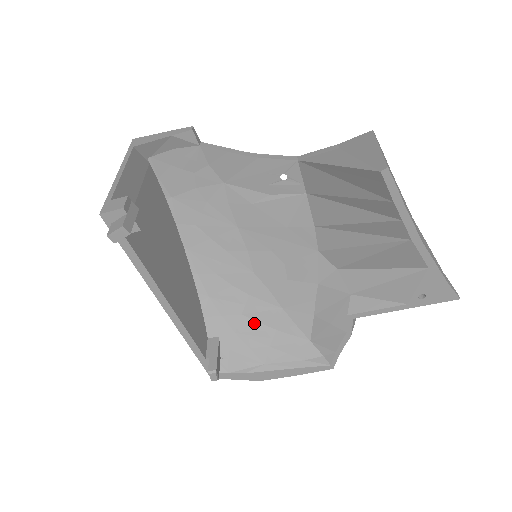
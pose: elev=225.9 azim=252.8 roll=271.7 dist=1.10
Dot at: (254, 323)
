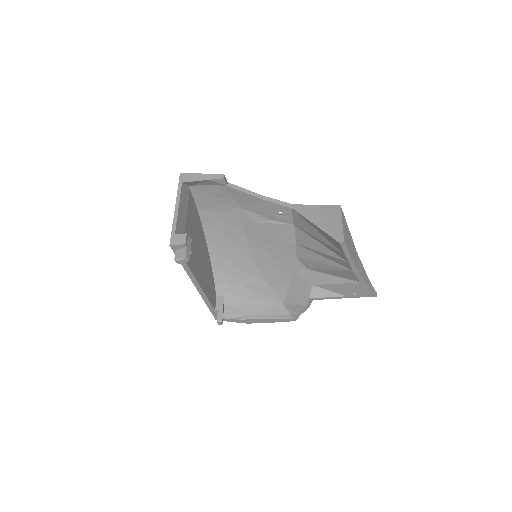
Dot at: (248, 290)
